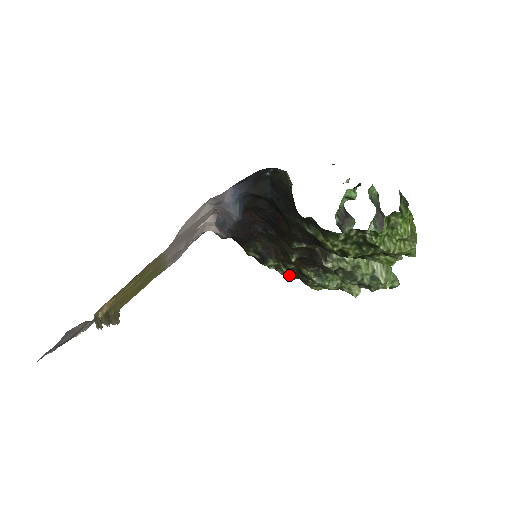
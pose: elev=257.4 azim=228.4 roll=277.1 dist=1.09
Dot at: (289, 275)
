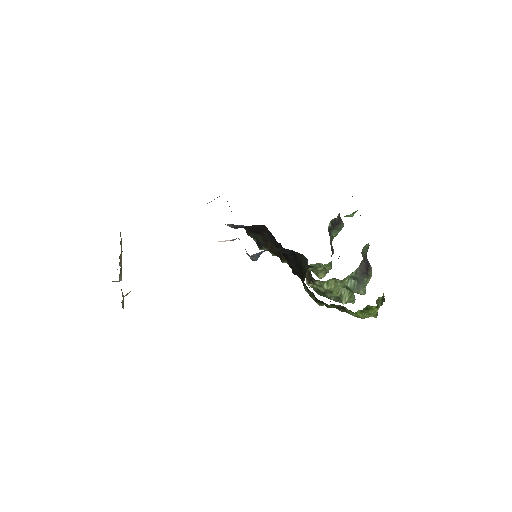
Dot at: occluded
